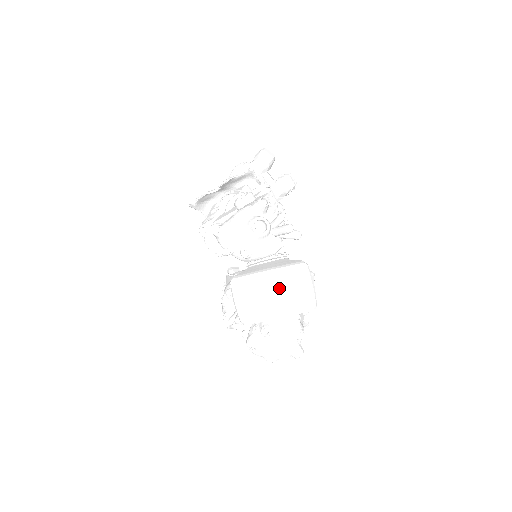
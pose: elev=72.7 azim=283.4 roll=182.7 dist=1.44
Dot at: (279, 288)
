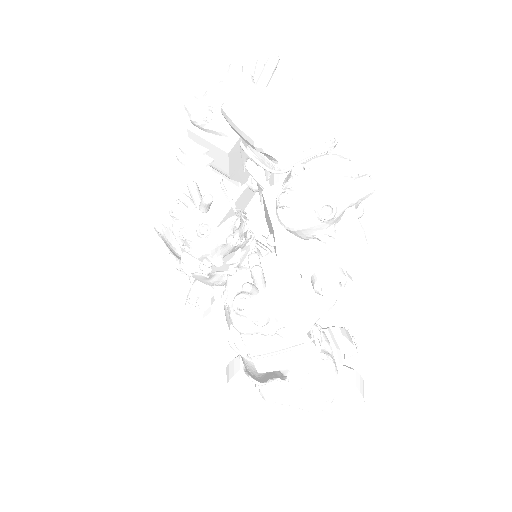
Dot at: (289, 92)
